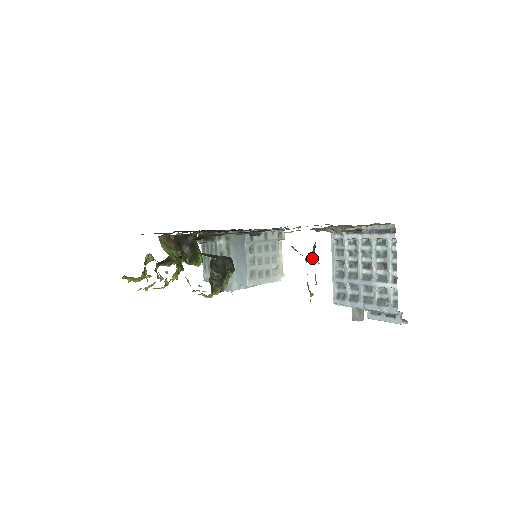
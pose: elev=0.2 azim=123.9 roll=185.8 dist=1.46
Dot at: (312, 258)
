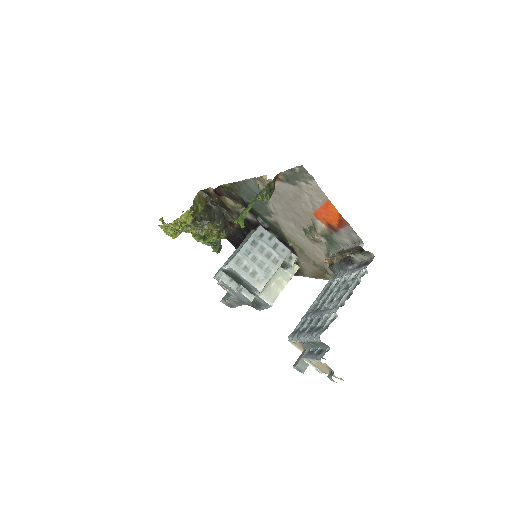
Dot at: (264, 194)
